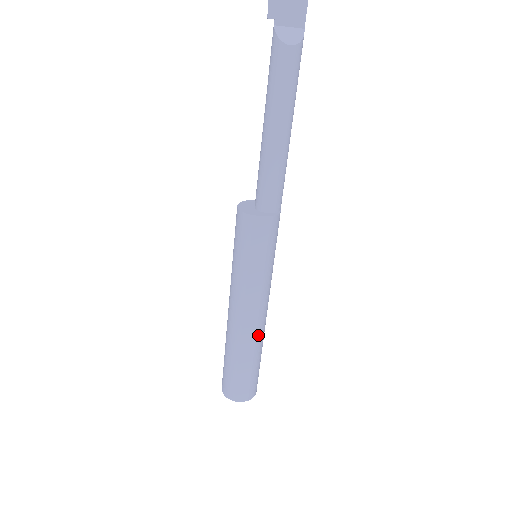
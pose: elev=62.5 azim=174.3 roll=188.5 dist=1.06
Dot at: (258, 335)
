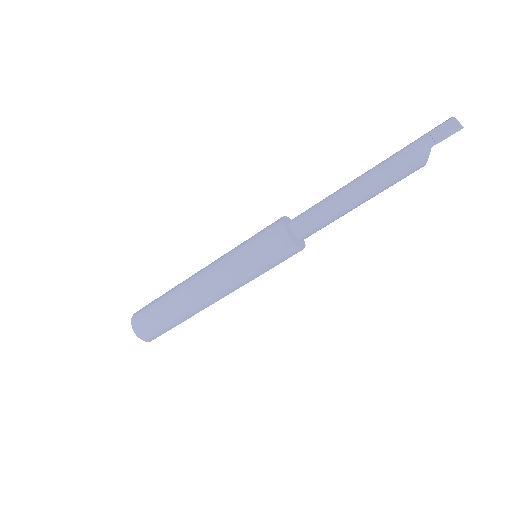
Dot at: occluded
